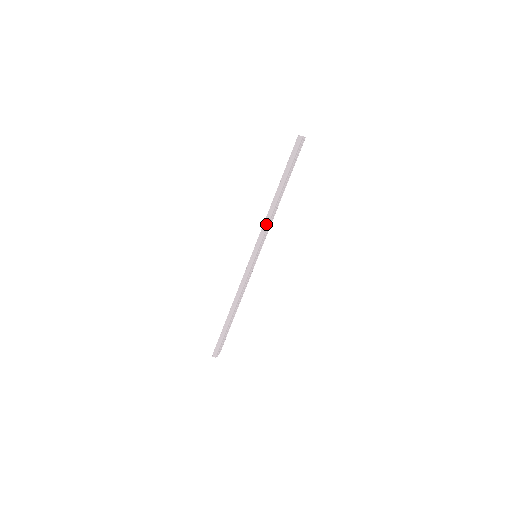
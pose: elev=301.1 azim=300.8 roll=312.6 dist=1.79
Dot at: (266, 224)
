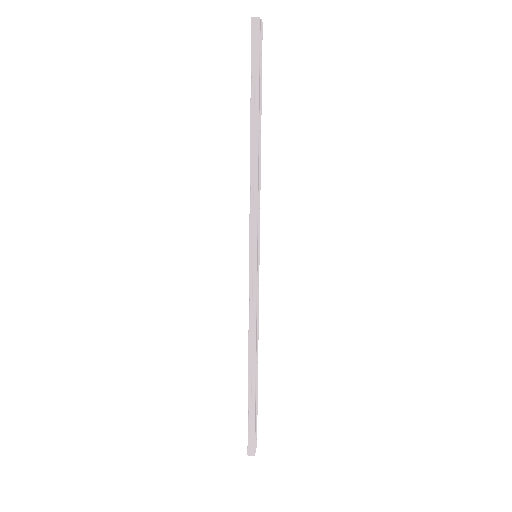
Dot at: (254, 193)
